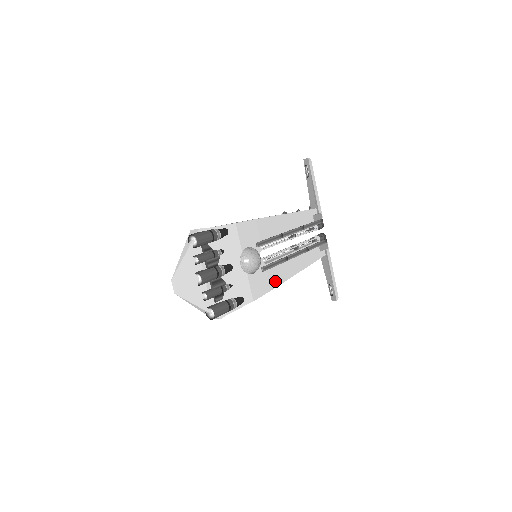
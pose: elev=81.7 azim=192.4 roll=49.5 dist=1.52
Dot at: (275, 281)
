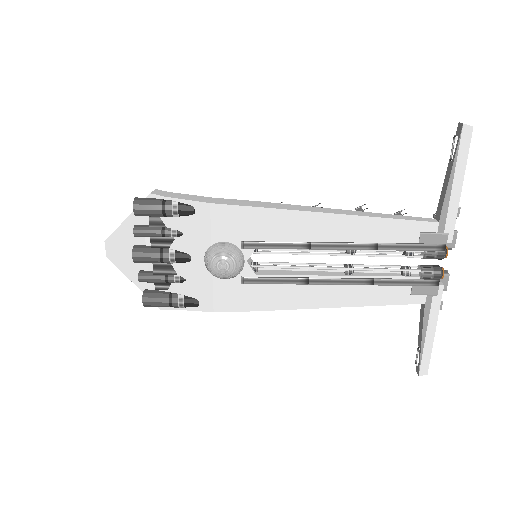
Dot at: (270, 302)
